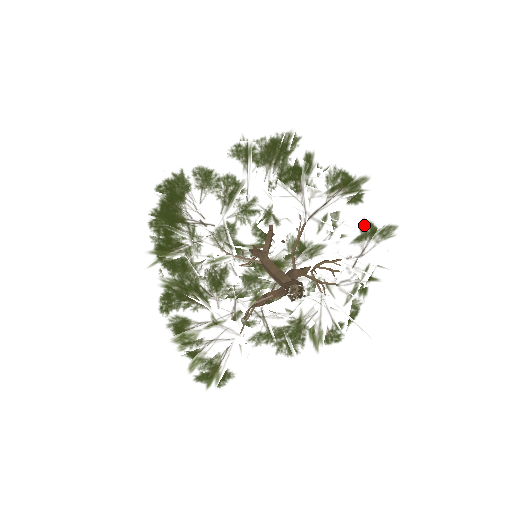
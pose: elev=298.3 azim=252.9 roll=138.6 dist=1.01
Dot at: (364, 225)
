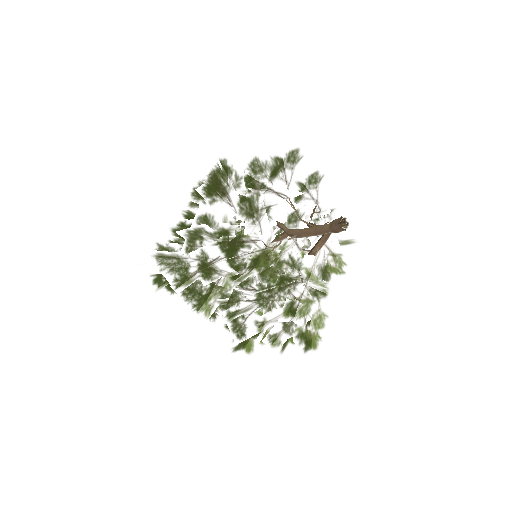
Dot at: occluded
